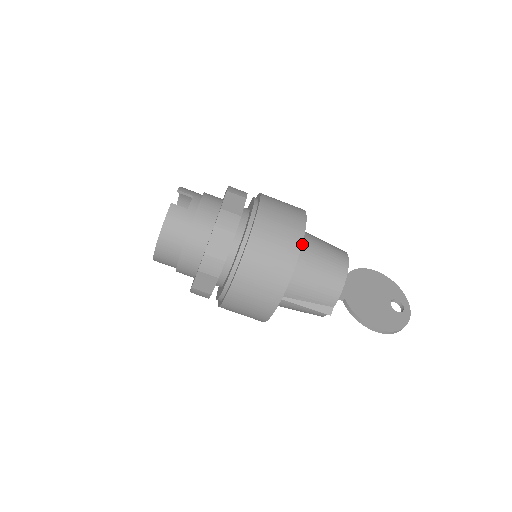
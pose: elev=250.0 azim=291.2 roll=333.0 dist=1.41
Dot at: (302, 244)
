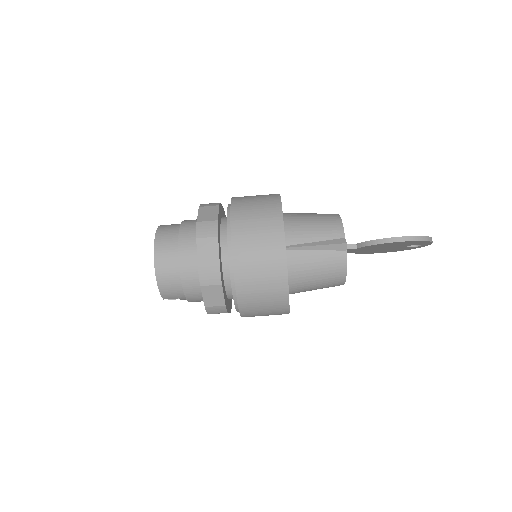
Dot at: occluded
